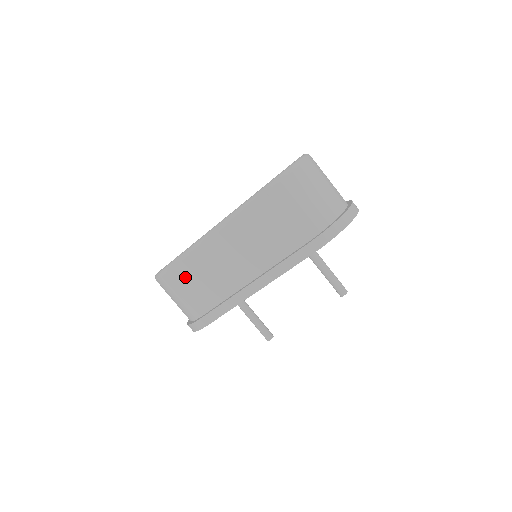
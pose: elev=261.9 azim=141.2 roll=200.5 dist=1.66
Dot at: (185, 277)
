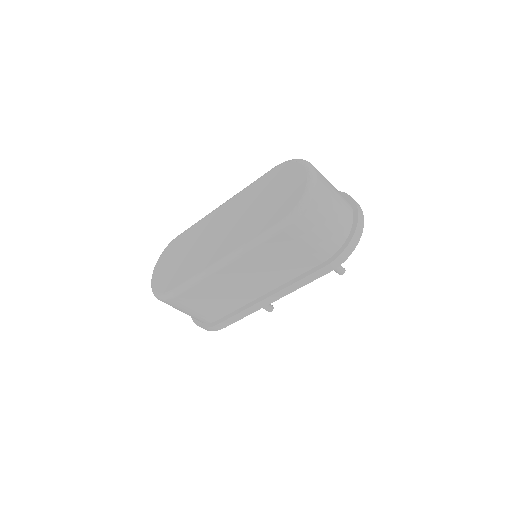
Dot at: (194, 299)
